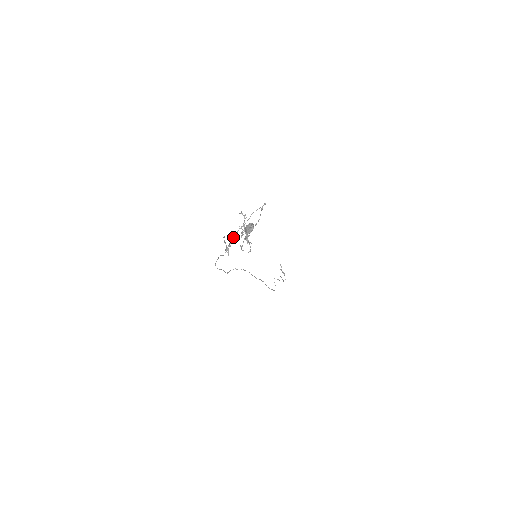
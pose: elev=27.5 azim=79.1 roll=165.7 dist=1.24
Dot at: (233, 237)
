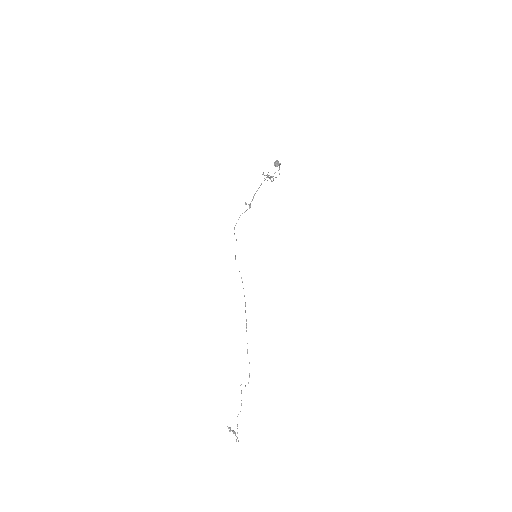
Dot at: occluded
